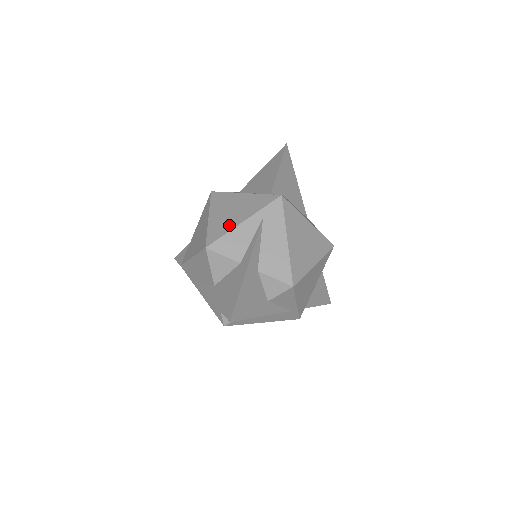
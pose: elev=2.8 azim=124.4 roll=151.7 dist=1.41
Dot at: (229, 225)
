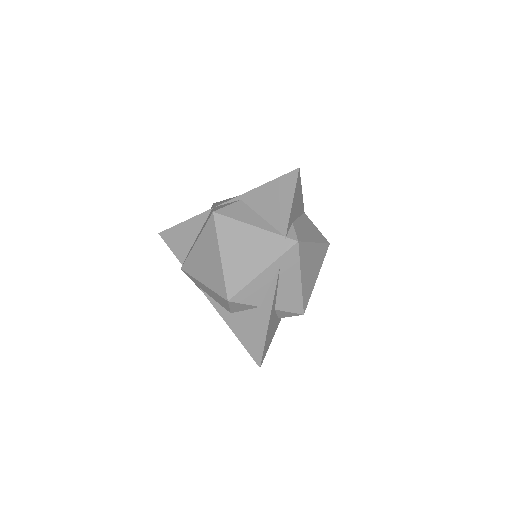
Dot at: (247, 274)
